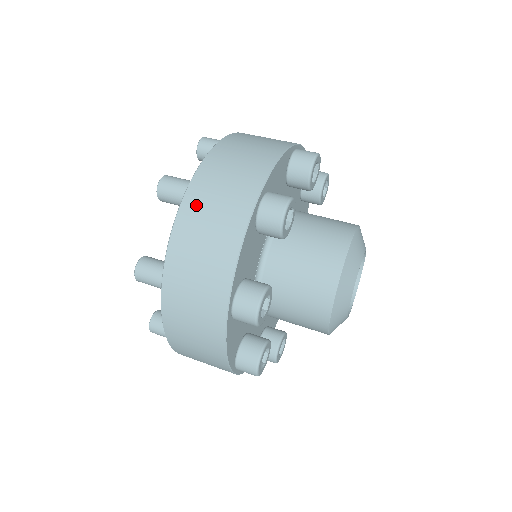
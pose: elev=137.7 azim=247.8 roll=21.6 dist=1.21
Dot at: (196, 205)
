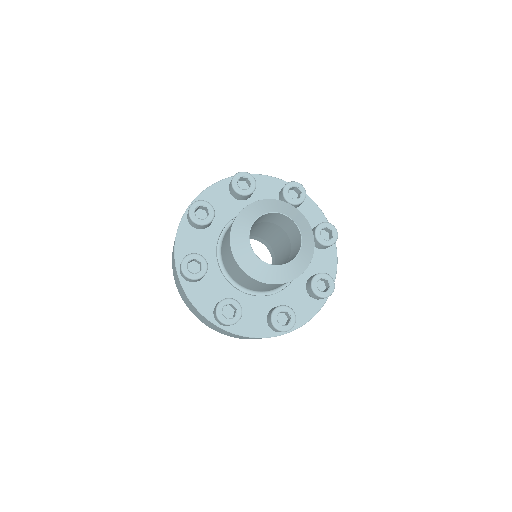
Dot at: occluded
